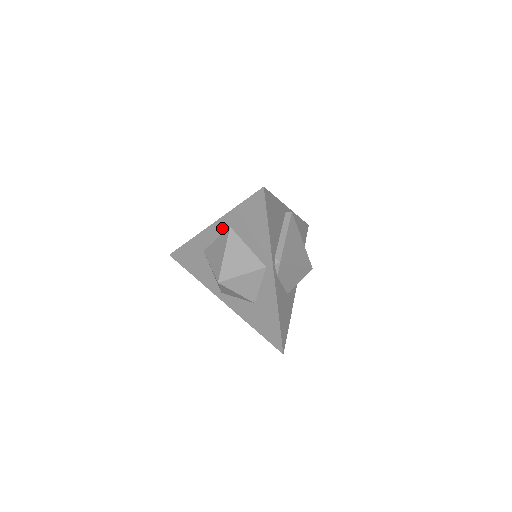
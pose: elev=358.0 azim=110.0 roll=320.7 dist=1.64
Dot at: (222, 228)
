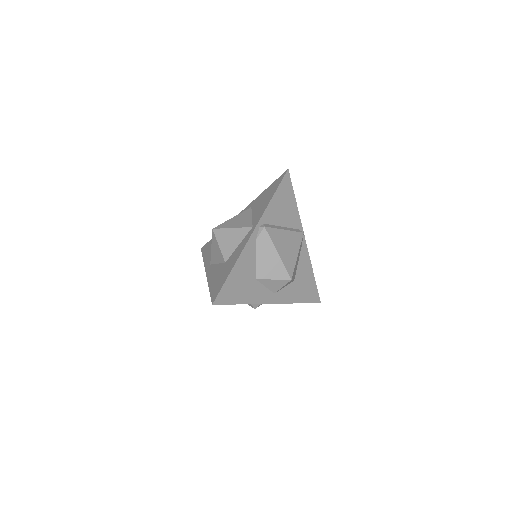
Dot at: occluded
